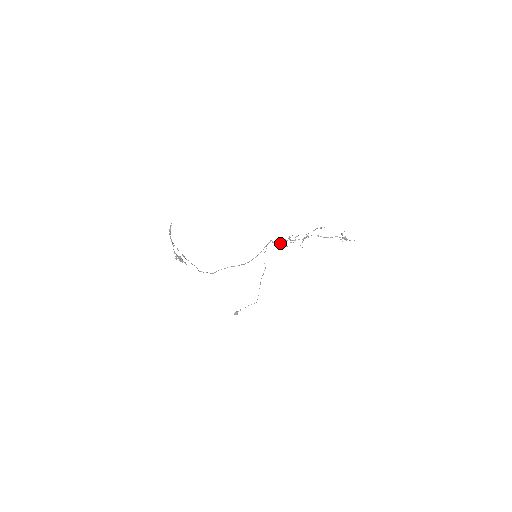
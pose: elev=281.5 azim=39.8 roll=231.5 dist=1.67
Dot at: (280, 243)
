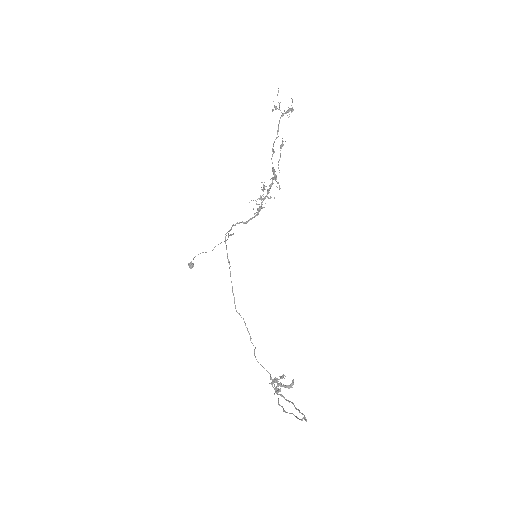
Dot at: occluded
